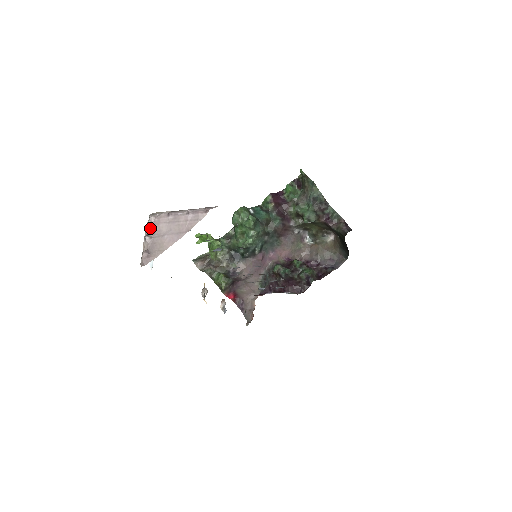
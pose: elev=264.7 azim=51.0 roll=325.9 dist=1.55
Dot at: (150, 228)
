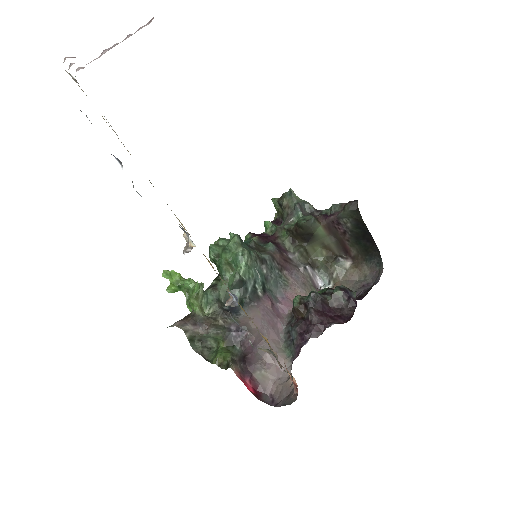
Dot at: (77, 70)
